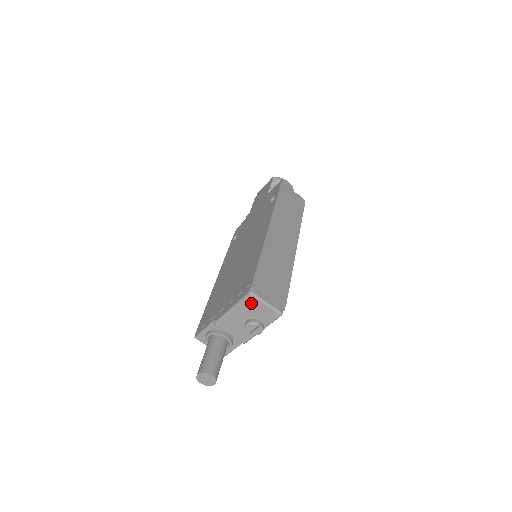
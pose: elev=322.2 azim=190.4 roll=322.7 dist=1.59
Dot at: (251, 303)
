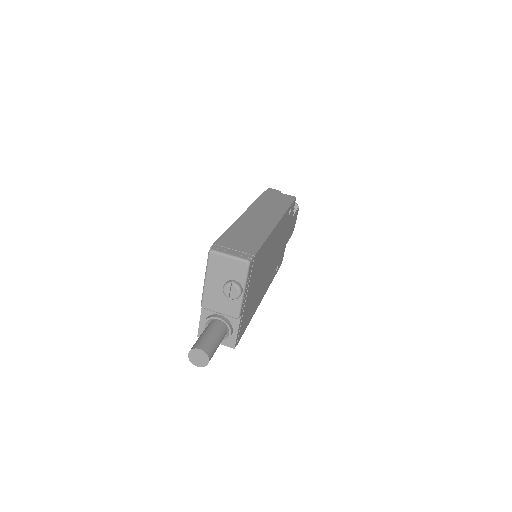
Dot at: (216, 262)
